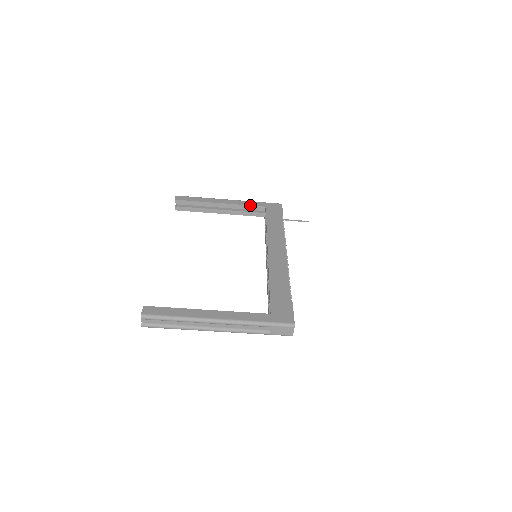
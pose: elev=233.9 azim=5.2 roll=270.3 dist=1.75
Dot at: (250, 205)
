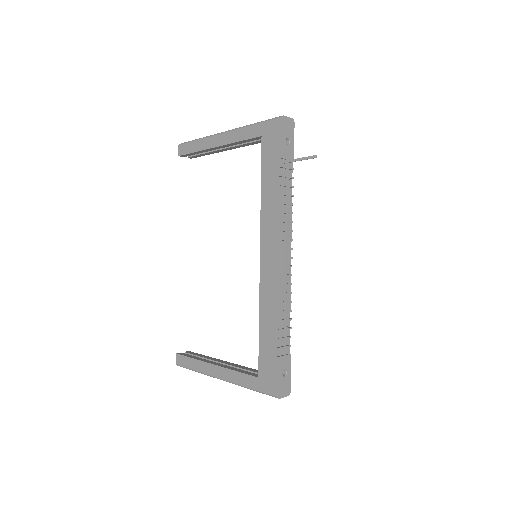
Dot at: (244, 140)
